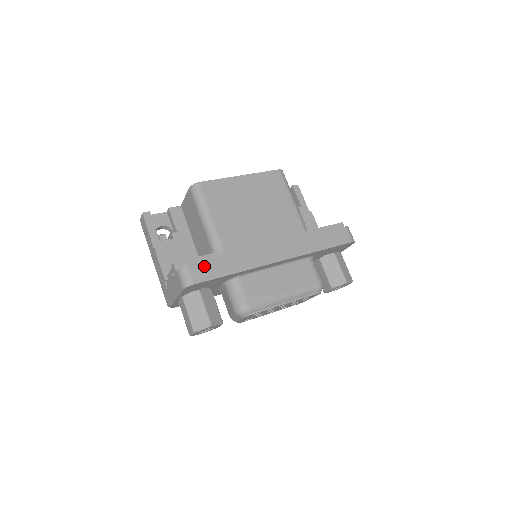
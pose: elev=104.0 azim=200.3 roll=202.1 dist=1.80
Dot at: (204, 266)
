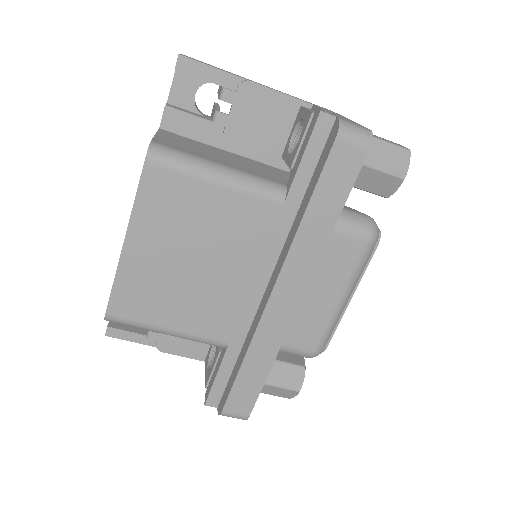
Dot at: (236, 396)
